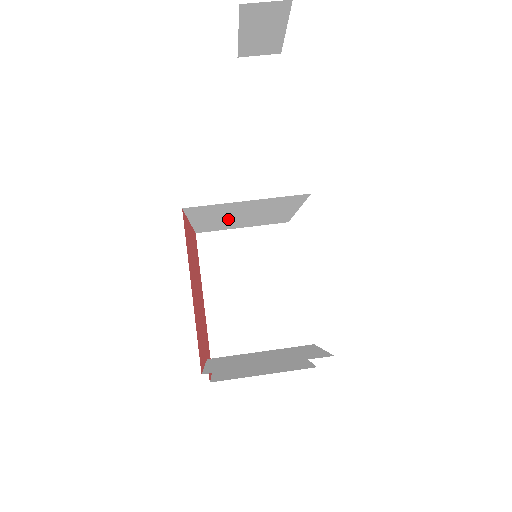
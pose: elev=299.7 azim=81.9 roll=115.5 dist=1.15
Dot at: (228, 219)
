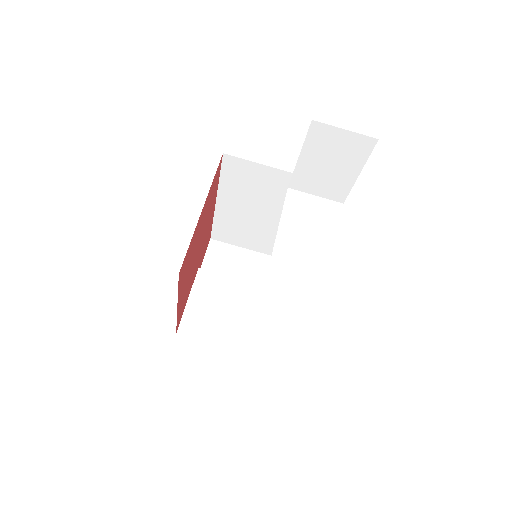
Dot at: occluded
